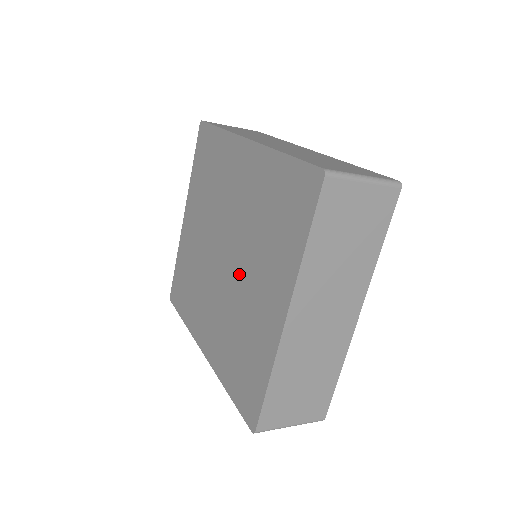
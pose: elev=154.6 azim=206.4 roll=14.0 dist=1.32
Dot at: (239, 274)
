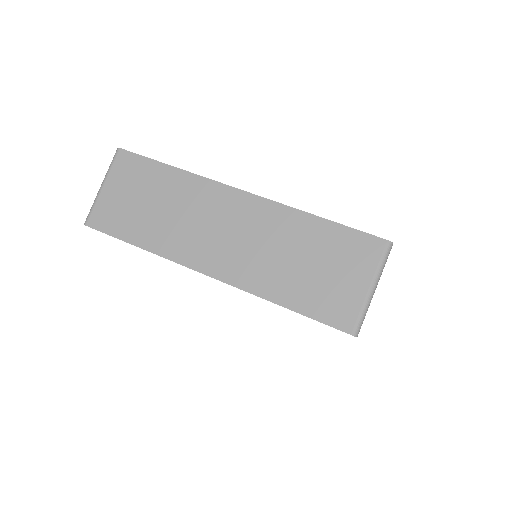
Dot at: occluded
